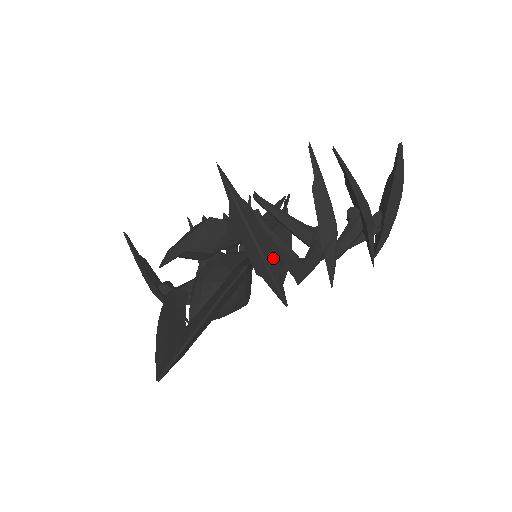
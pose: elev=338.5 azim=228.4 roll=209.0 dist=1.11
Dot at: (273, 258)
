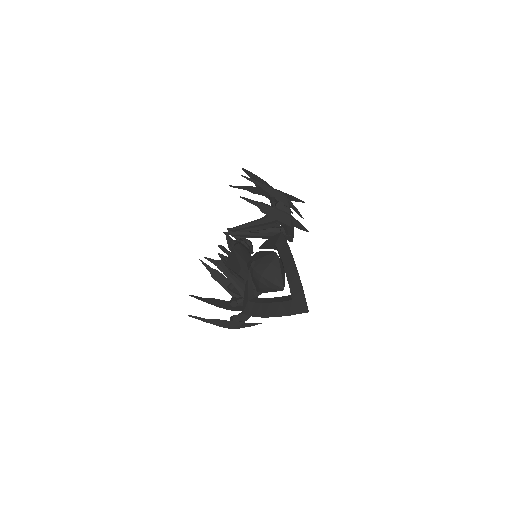
Dot at: occluded
